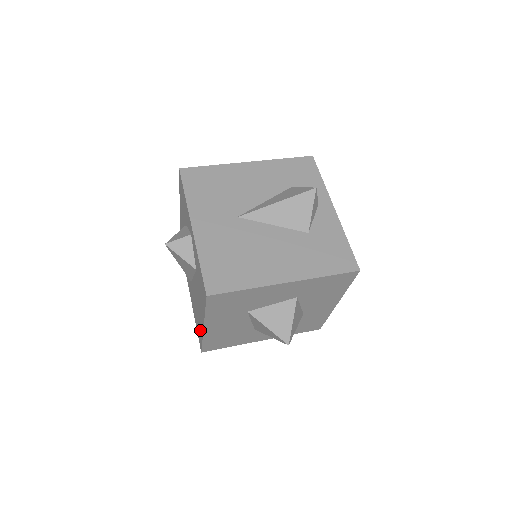
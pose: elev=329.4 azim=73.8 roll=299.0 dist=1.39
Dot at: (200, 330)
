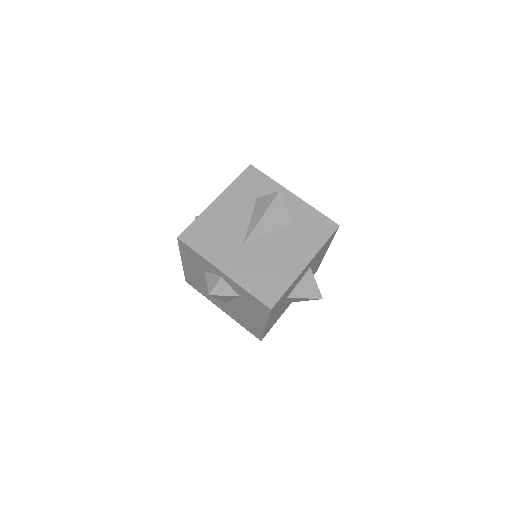
Dot at: (256, 329)
